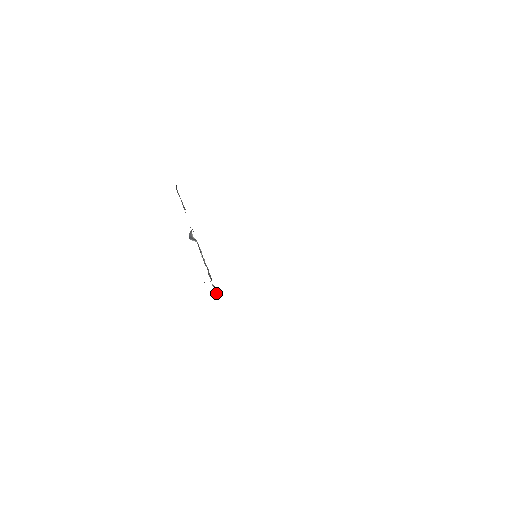
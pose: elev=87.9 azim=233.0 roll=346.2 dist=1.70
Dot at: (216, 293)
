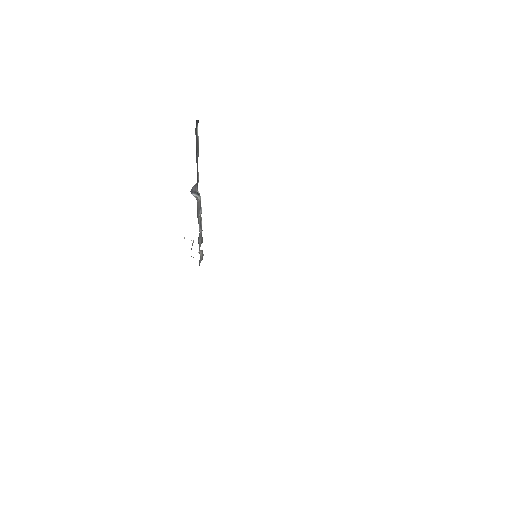
Dot at: (201, 260)
